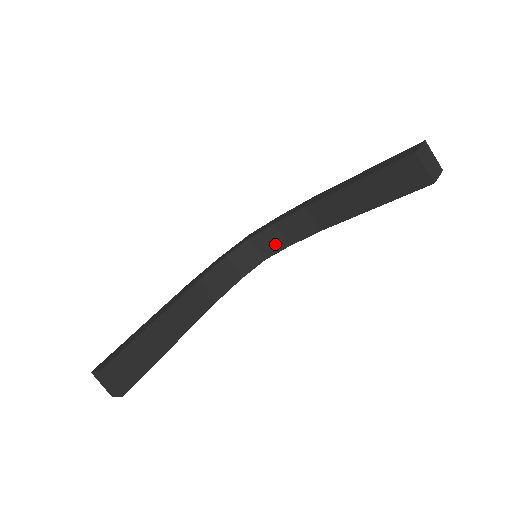
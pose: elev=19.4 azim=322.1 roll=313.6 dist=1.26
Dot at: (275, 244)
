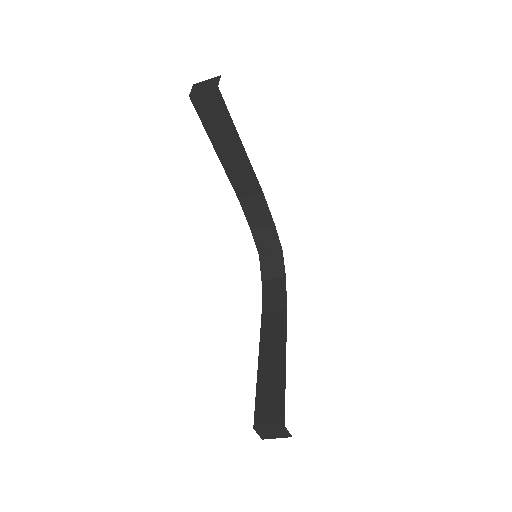
Dot at: (270, 236)
